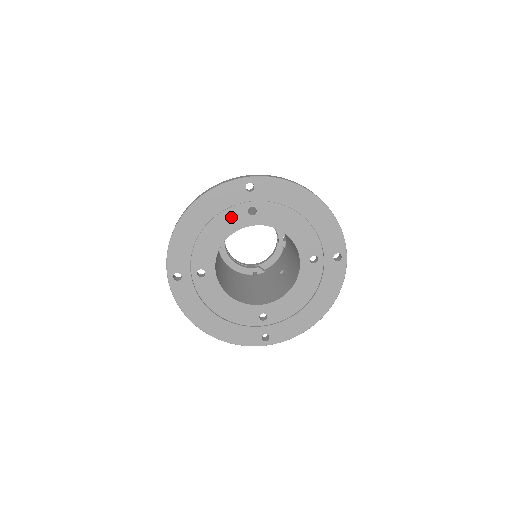
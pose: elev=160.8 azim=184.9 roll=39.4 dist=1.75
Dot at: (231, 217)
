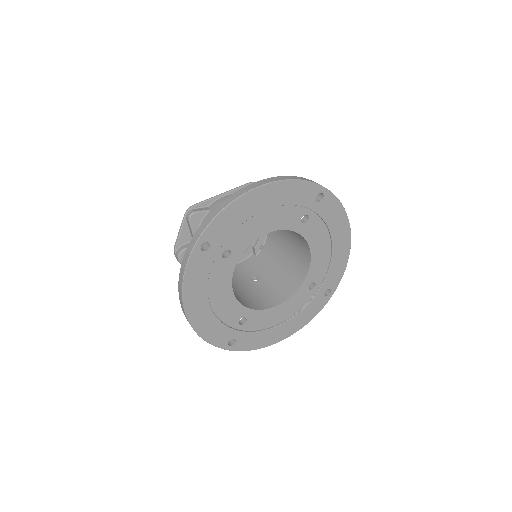
Dot at: (287, 214)
